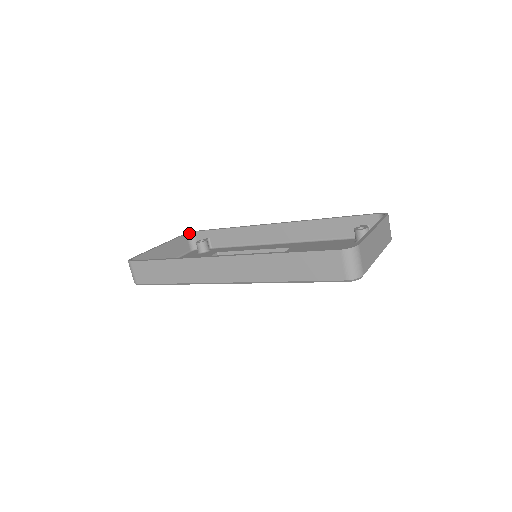
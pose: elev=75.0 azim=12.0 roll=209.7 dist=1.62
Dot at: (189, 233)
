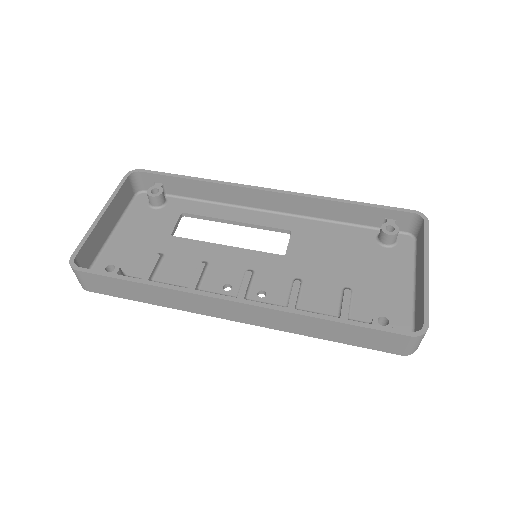
Dot at: (132, 173)
